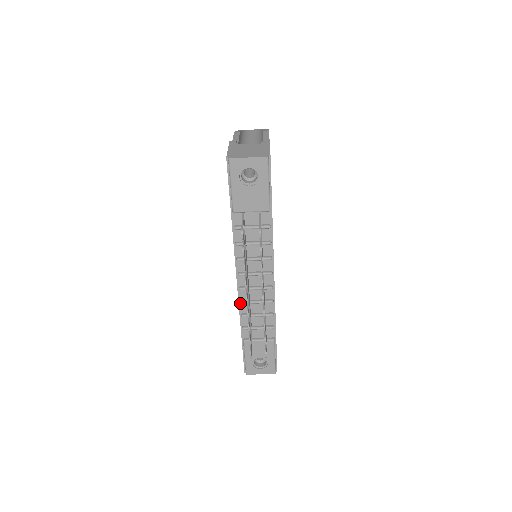
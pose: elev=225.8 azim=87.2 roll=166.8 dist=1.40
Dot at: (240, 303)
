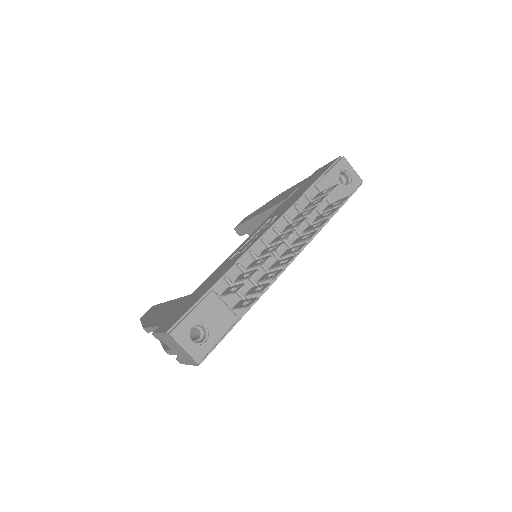
Dot at: (251, 251)
